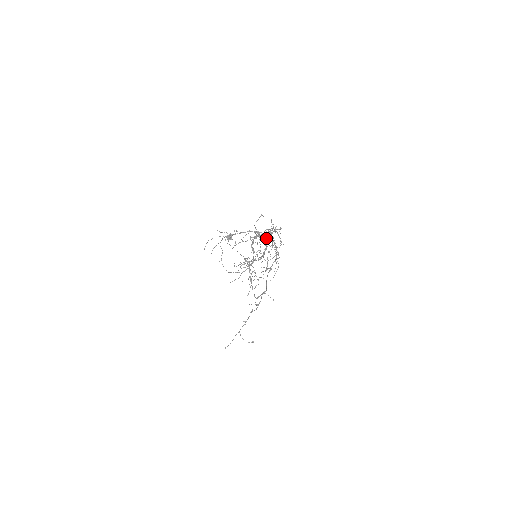
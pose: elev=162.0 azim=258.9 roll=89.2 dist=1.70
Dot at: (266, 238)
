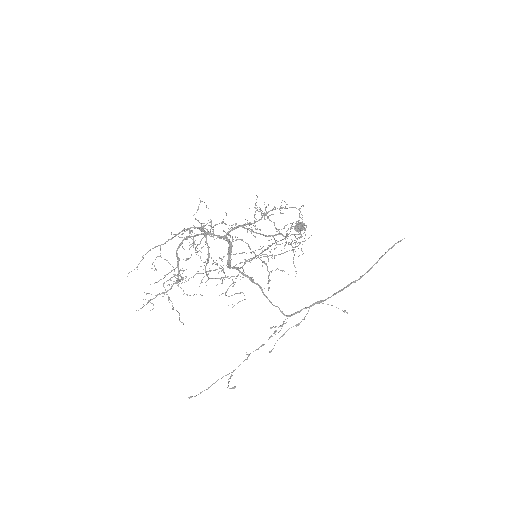
Dot at: occluded
